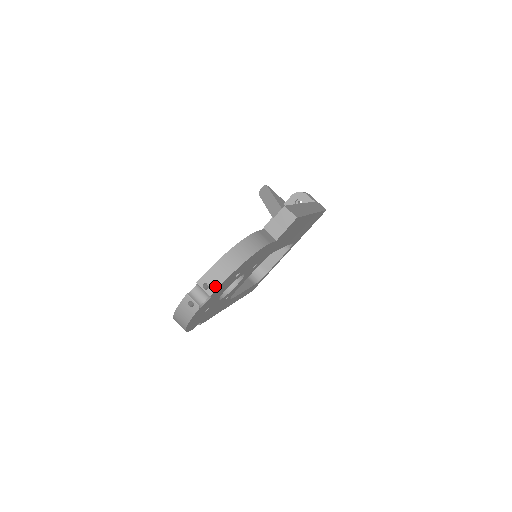
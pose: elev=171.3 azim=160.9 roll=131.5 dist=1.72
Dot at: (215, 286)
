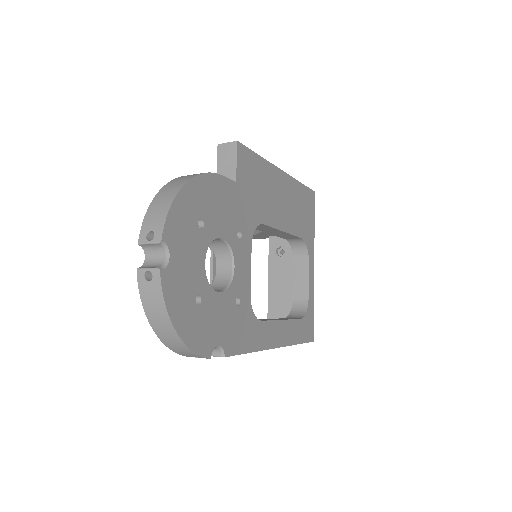
Dot at: (160, 226)
